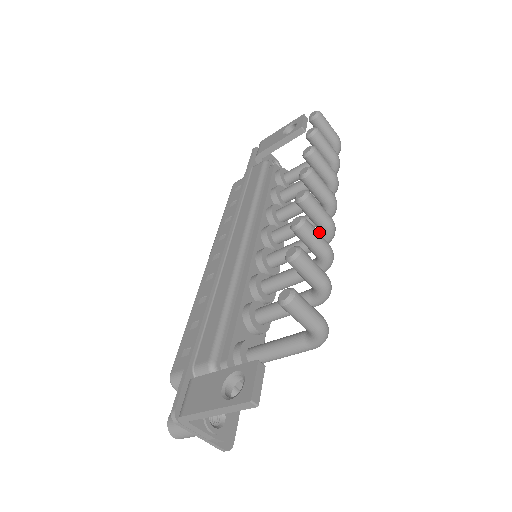
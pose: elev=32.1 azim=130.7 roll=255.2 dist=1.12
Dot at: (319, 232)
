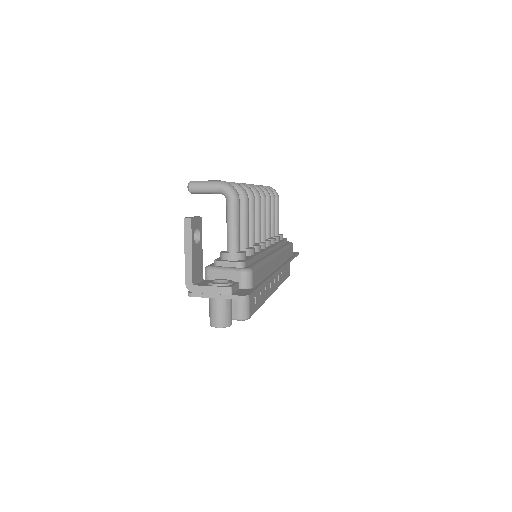
Dot at: occluded
